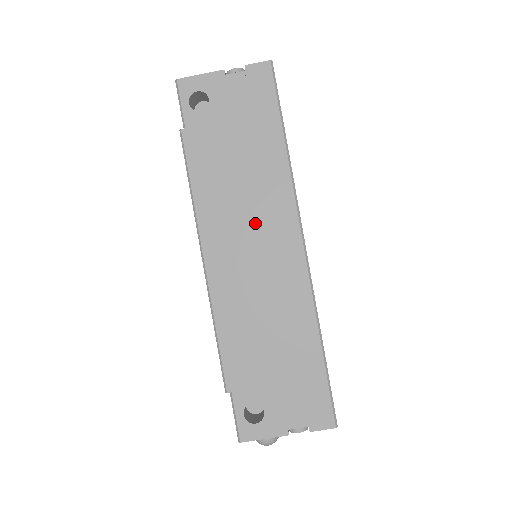
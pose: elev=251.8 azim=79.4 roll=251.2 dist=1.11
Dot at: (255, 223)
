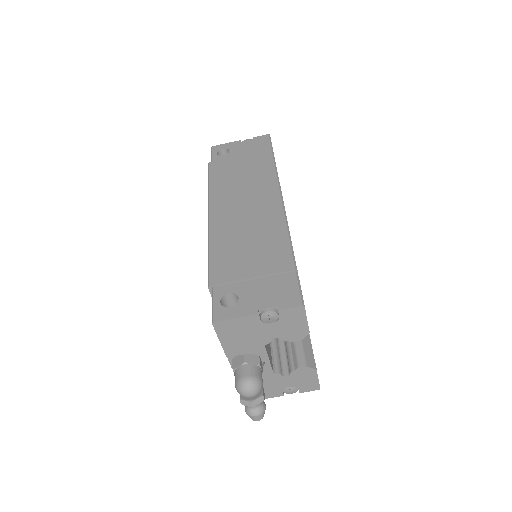
Dot at: (249, 194)
